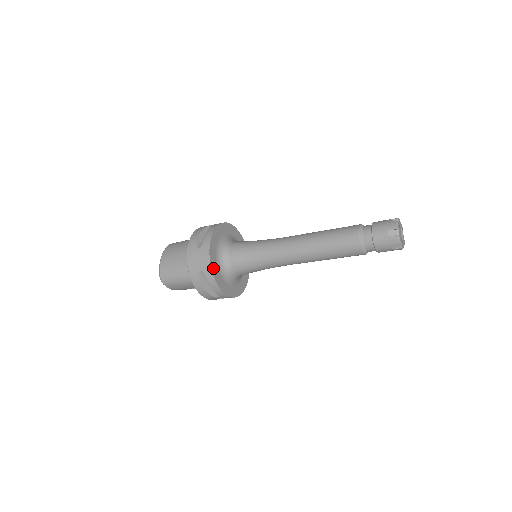
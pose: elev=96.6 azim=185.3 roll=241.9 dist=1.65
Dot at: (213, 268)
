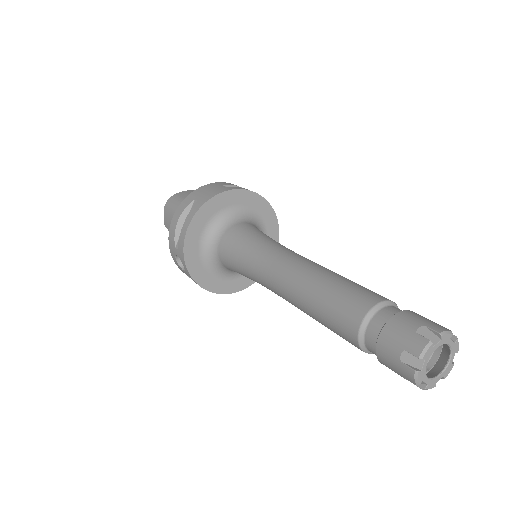
Dot at: (208, 207)
